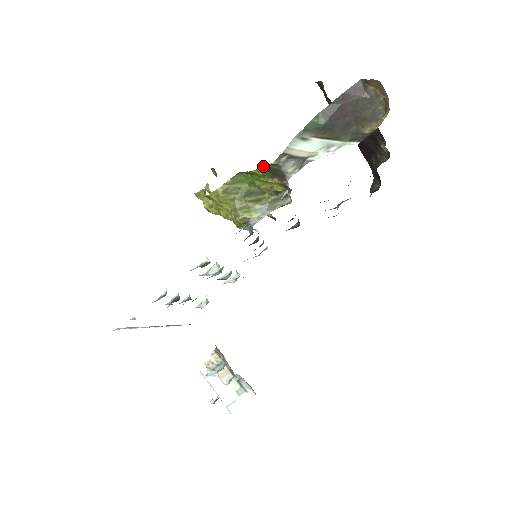
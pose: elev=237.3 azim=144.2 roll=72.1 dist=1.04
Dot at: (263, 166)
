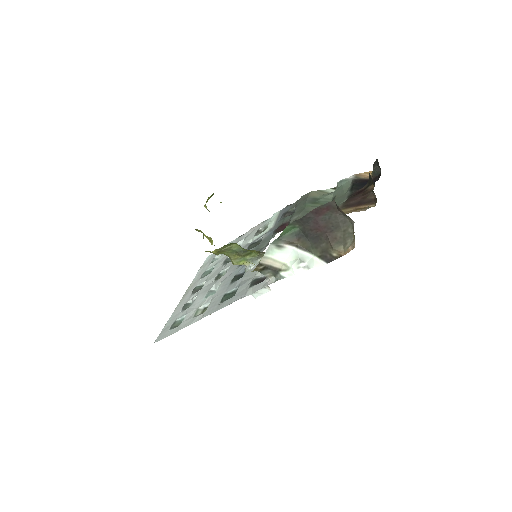
Dot at: occluded
